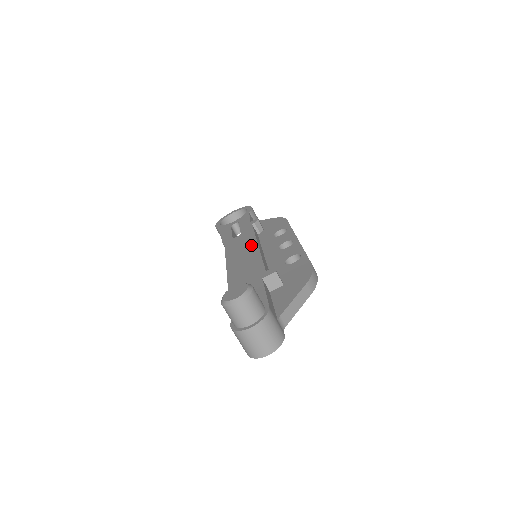
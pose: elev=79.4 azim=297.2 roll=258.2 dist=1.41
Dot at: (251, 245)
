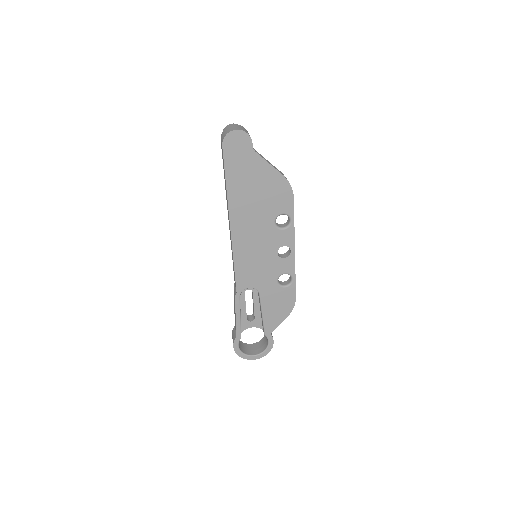
Dot at: occluded
